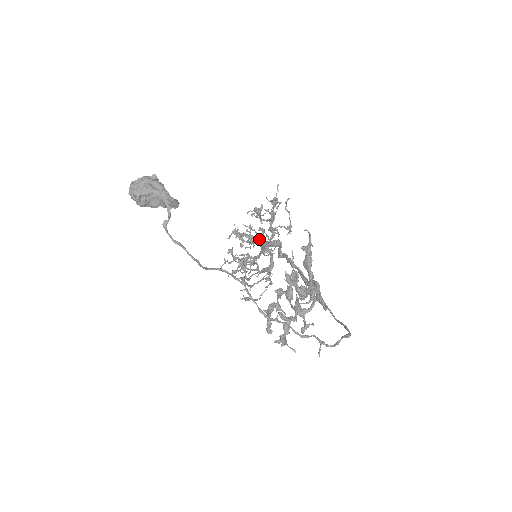
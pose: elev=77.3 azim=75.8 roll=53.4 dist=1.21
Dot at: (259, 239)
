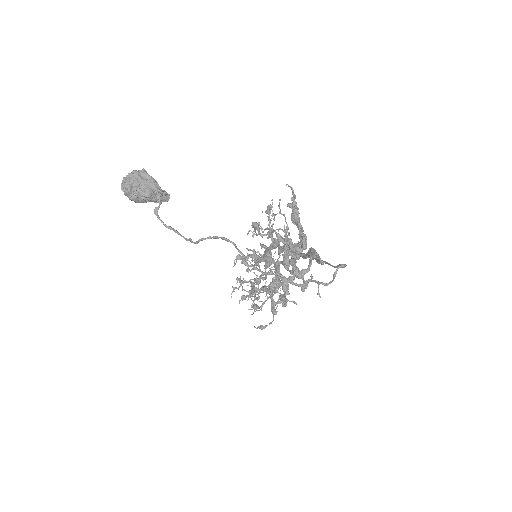
Dot at: occluded
